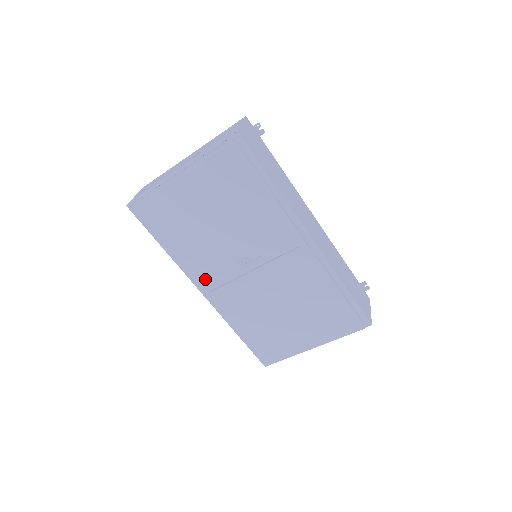
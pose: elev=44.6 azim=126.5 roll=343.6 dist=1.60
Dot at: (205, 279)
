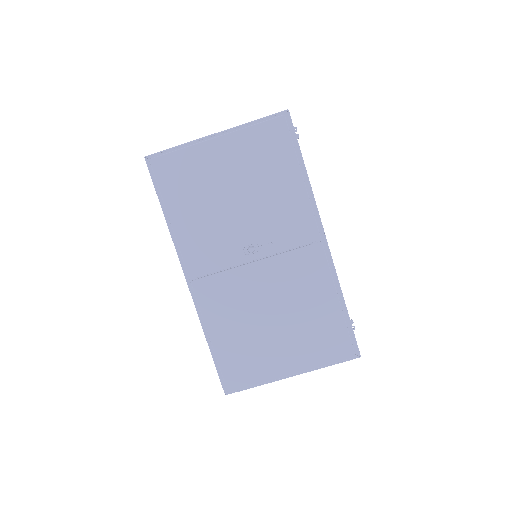
Dot at: (200, 260)
